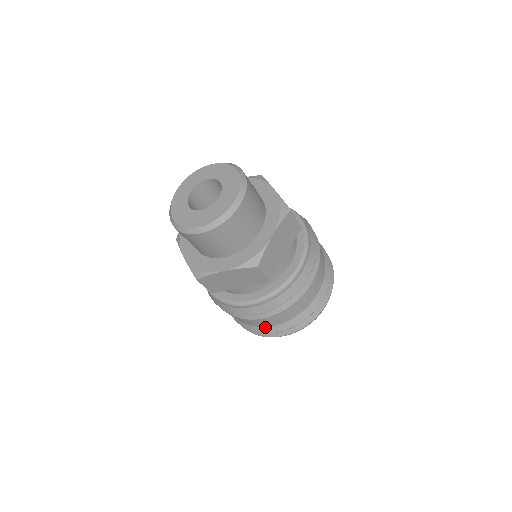
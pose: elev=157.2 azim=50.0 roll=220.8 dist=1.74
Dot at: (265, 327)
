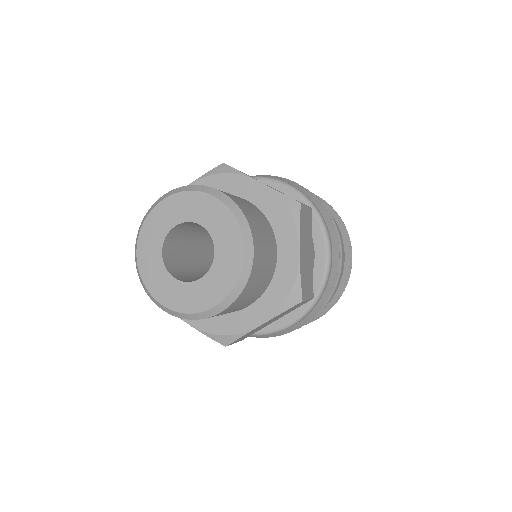
Dot at: occluded
